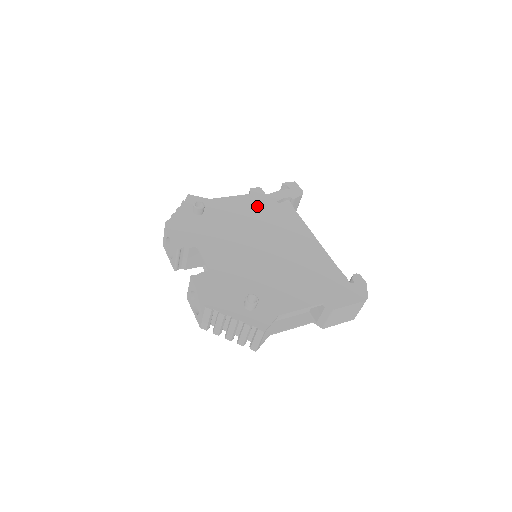
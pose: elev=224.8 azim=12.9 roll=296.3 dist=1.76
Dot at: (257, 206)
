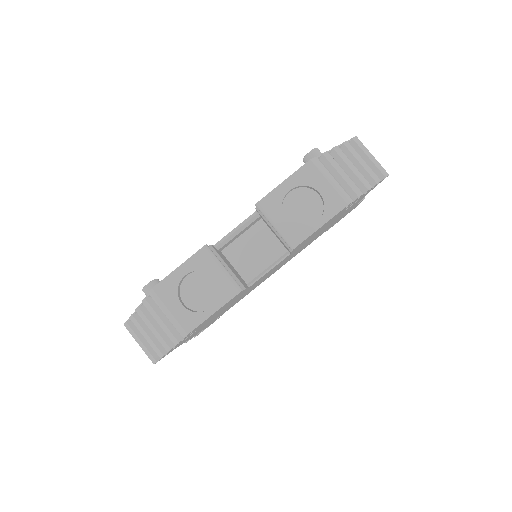
Dot at: occluded
